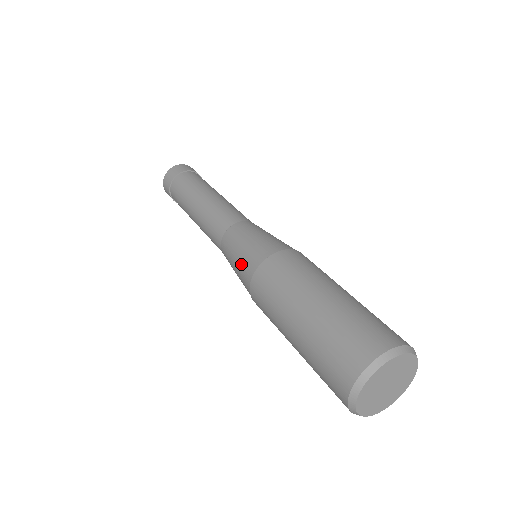
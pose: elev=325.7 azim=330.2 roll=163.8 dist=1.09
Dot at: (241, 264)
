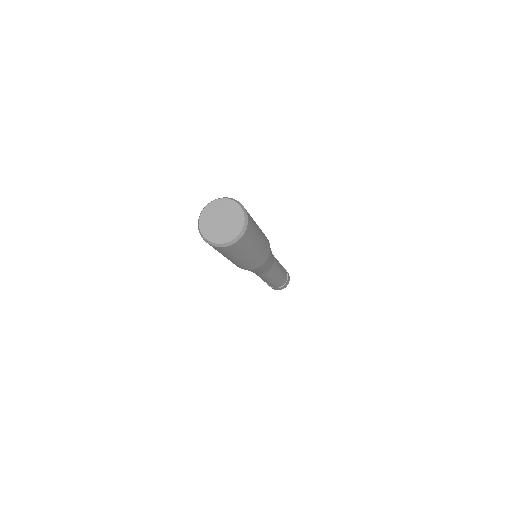
Dot at: occluded
